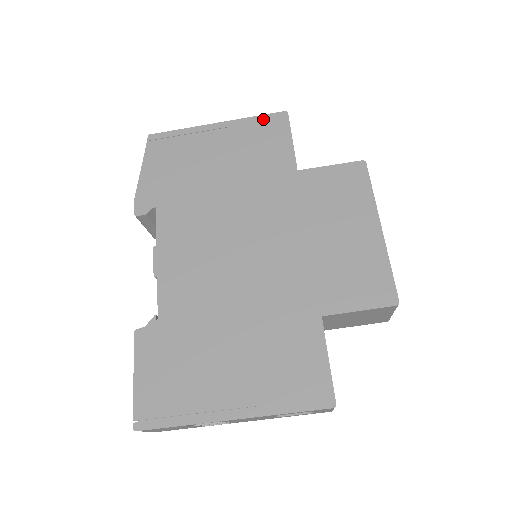
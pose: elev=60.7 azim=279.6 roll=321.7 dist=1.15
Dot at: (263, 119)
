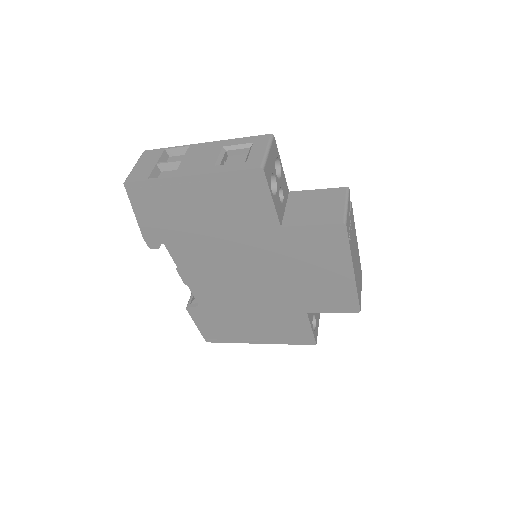
Dot at: (238, 176)
